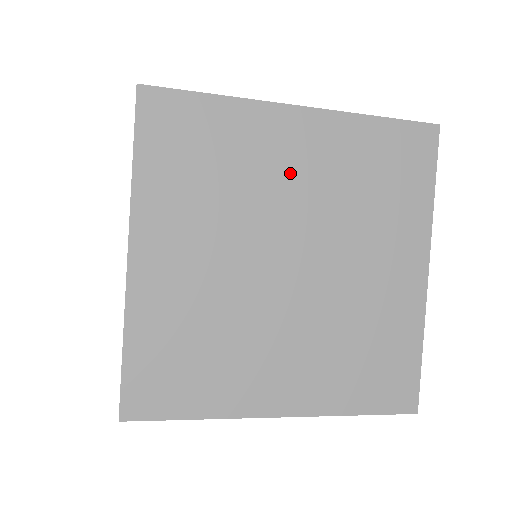
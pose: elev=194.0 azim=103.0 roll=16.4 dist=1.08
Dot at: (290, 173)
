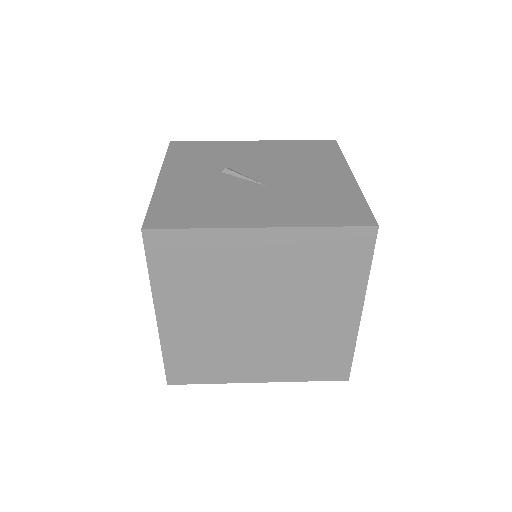
Dot at: (256, 268)
